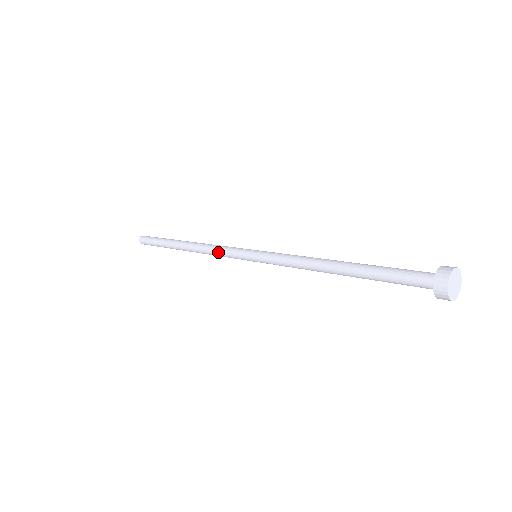
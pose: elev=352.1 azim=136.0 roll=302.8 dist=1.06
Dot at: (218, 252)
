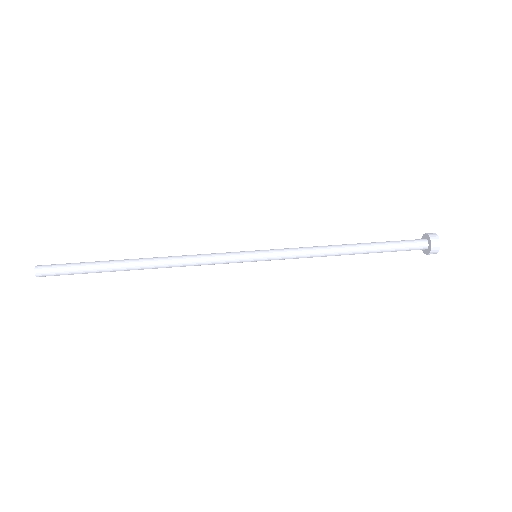
Dot at: occluded
